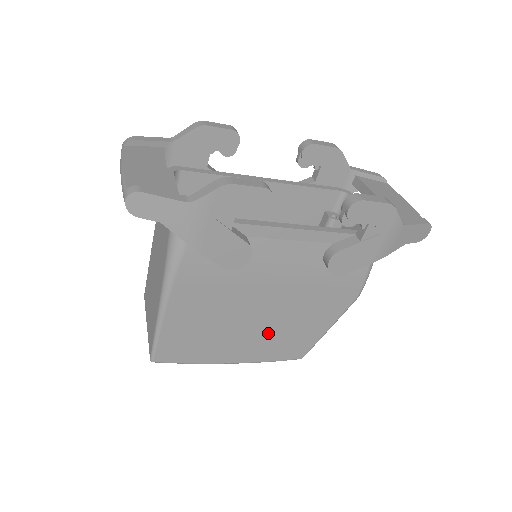
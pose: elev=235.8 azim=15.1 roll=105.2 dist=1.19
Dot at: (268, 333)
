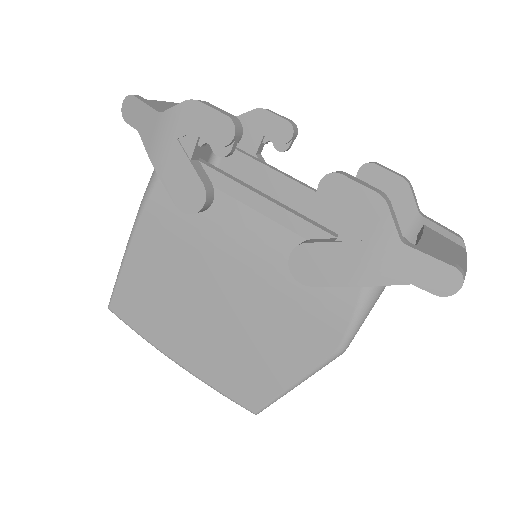
Dot at: (220, 341)
